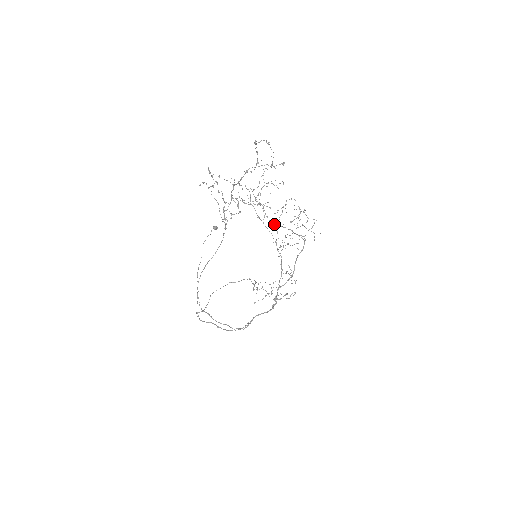
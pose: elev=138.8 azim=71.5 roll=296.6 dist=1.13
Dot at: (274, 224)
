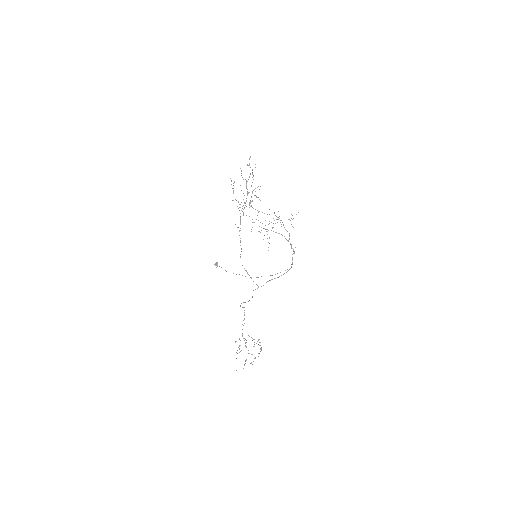
Dot at: (264, 213)
